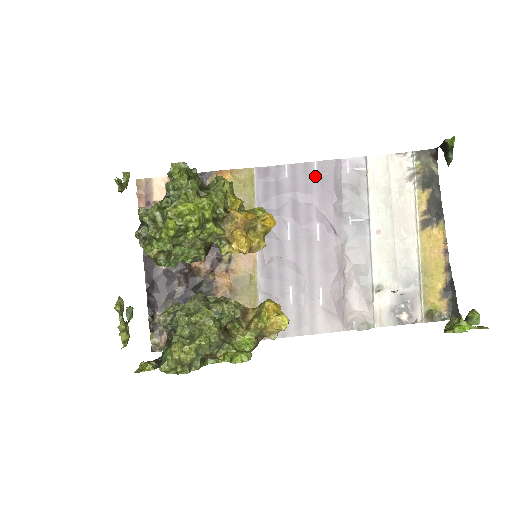
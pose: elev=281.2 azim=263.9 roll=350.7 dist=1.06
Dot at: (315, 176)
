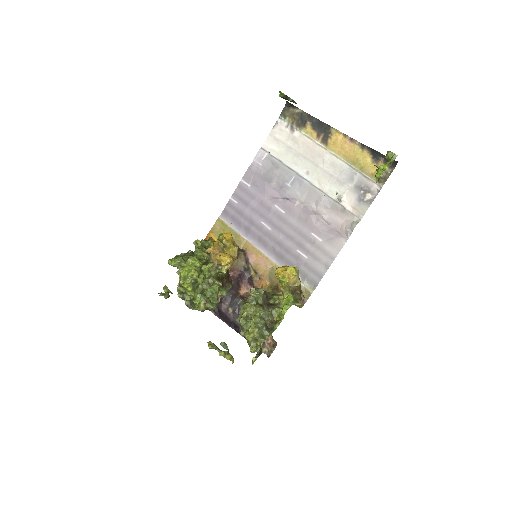
Dot at: (249, 186)
